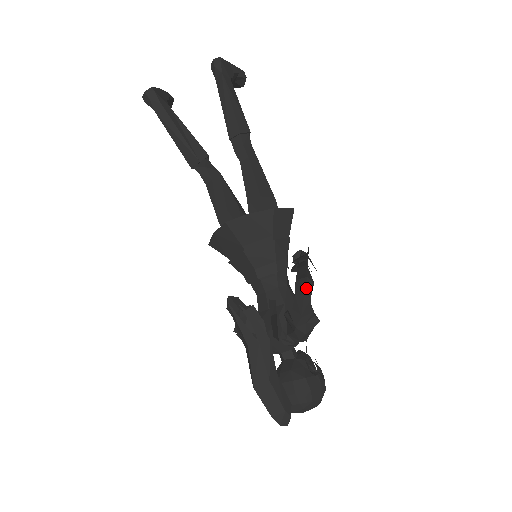
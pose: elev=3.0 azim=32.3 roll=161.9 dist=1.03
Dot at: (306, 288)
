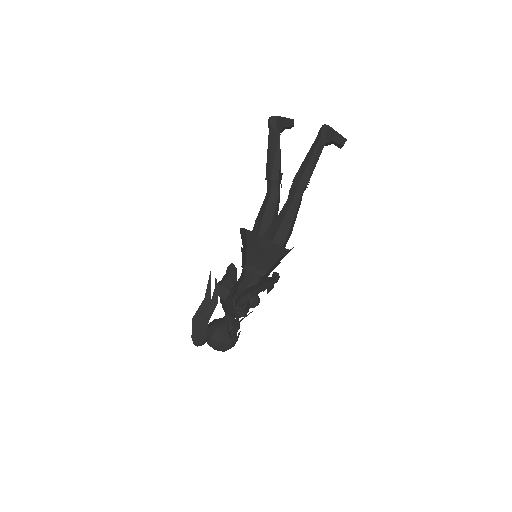
Dot at: (244, 297)
